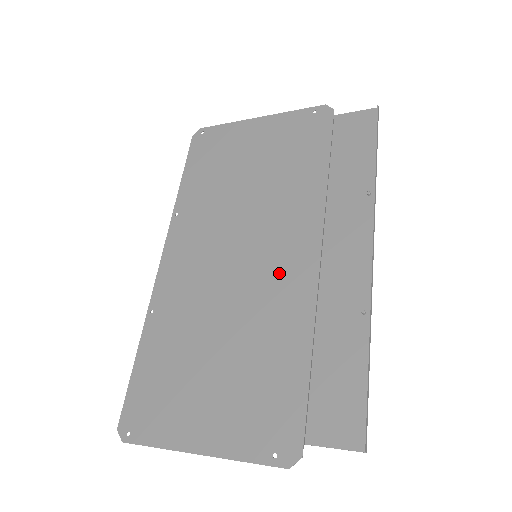
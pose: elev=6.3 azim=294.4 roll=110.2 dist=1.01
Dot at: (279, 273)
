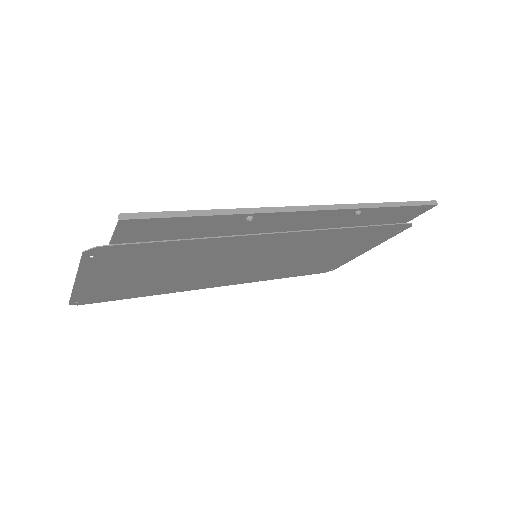
Dot at: (250, 248)
